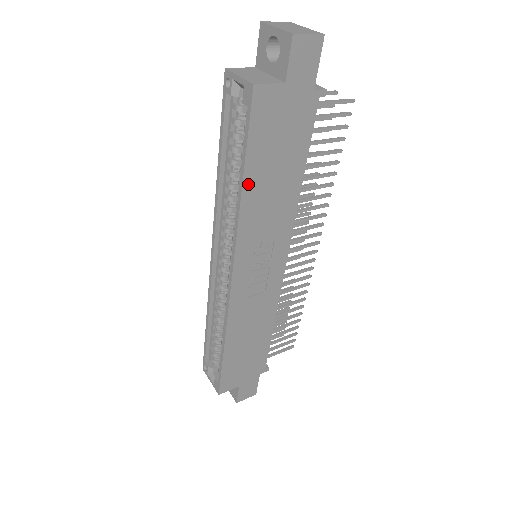
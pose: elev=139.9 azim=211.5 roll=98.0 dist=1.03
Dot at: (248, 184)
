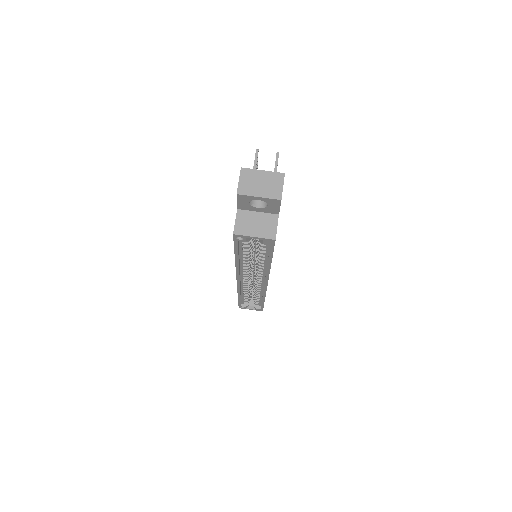
Dot at: occluded
